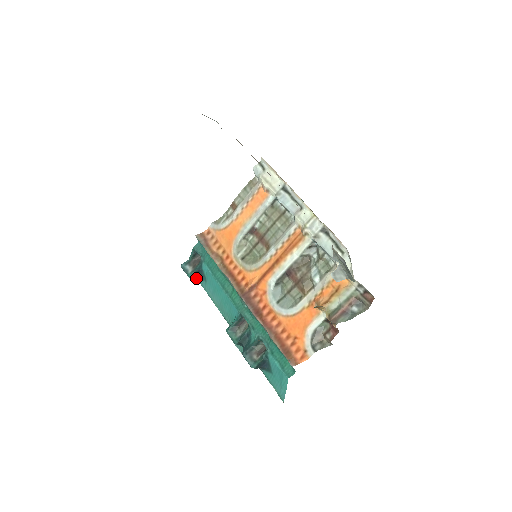
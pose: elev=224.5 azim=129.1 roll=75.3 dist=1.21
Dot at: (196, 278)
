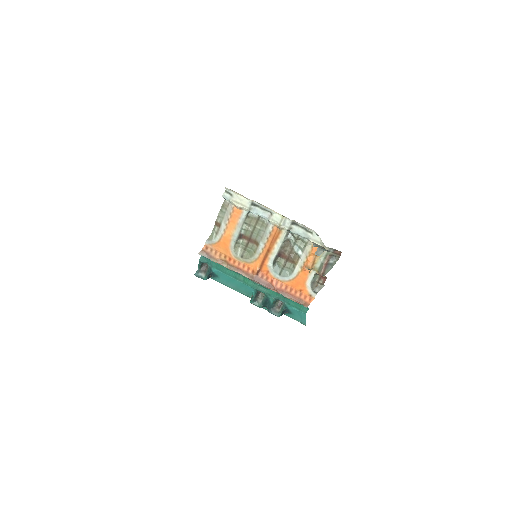
Dot at: occluded
